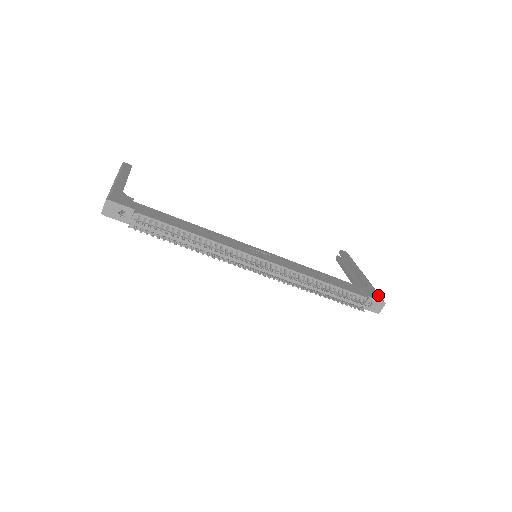
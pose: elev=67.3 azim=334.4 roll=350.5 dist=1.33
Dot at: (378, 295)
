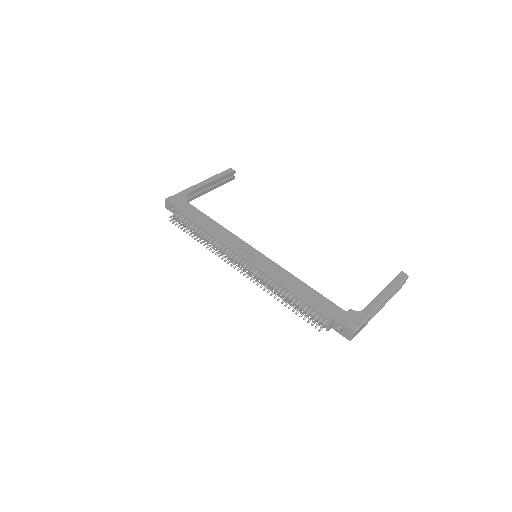
Dot at: (357, 323)
